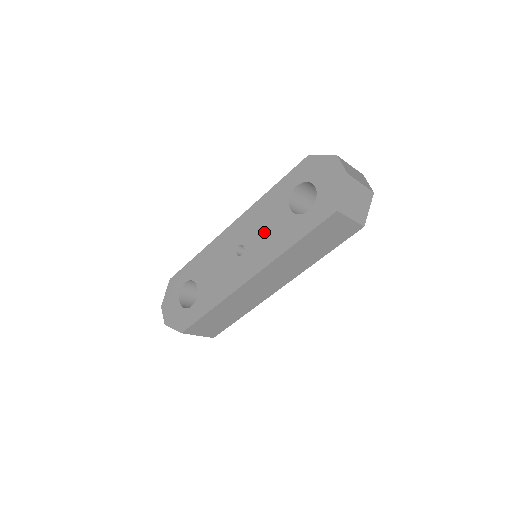
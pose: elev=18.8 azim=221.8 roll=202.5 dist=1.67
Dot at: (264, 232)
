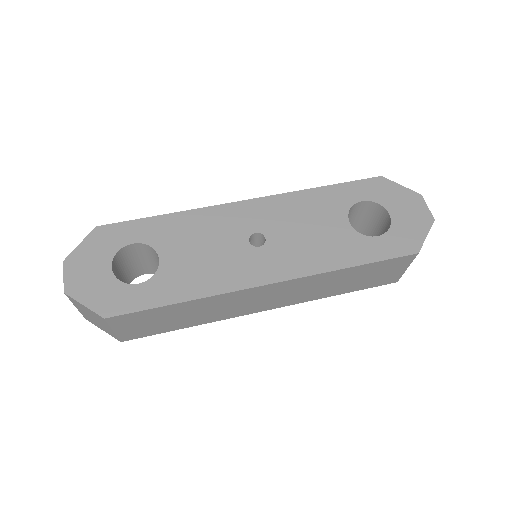
Dot at: (304, 233)
